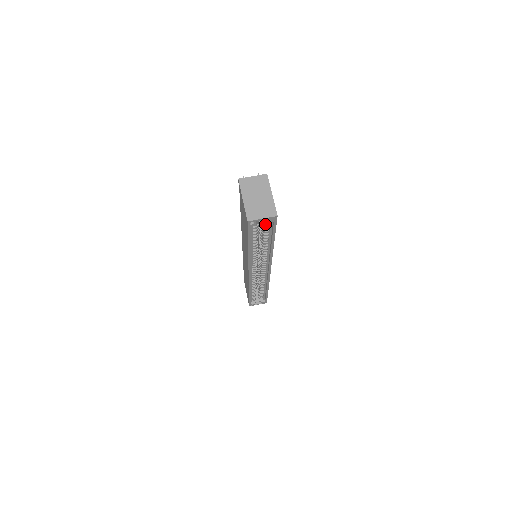
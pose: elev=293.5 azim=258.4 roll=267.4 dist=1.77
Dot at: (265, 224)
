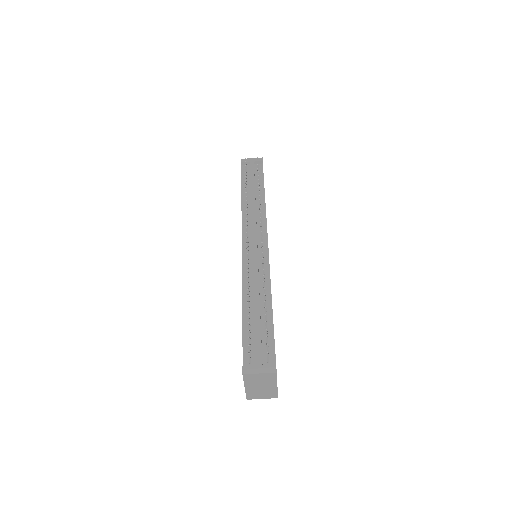
Dot at: occluded
